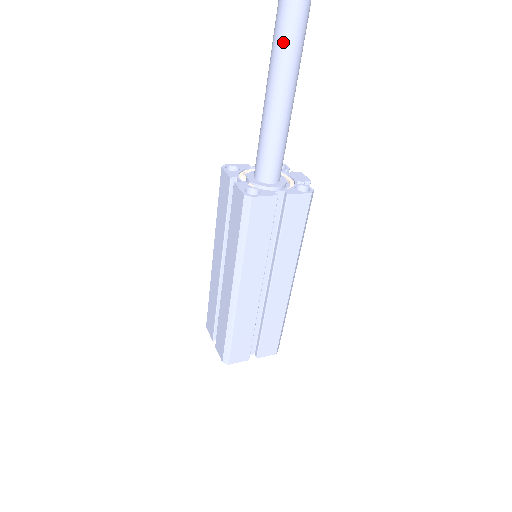
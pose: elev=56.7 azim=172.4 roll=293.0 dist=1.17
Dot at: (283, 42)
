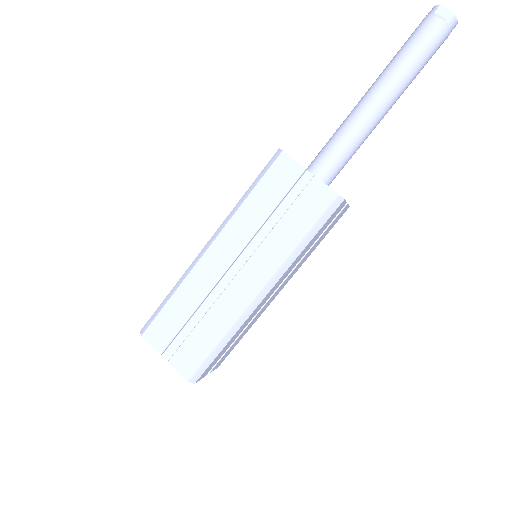
Dot at: (415, 67)
